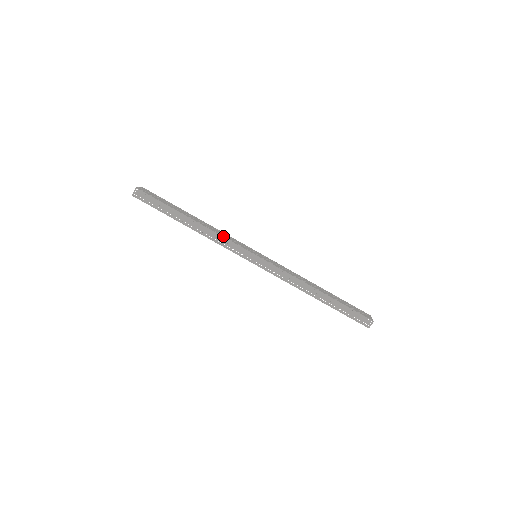
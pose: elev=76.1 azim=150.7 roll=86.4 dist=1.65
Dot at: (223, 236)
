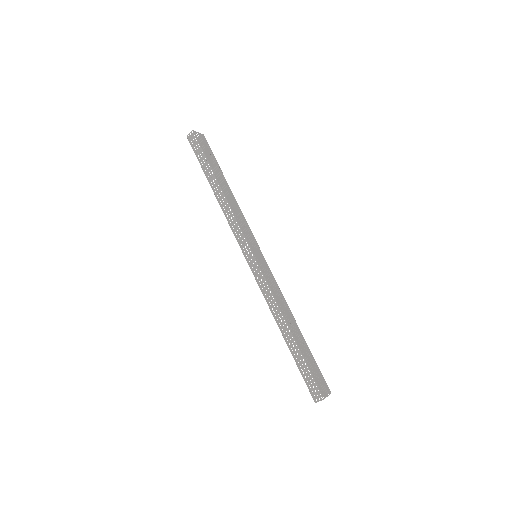
Dot at: (236, 217)
